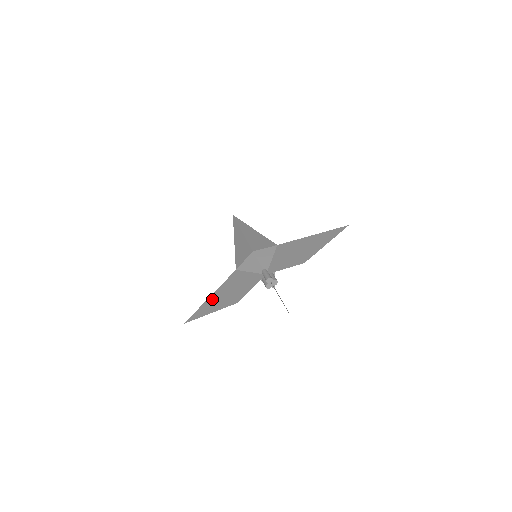
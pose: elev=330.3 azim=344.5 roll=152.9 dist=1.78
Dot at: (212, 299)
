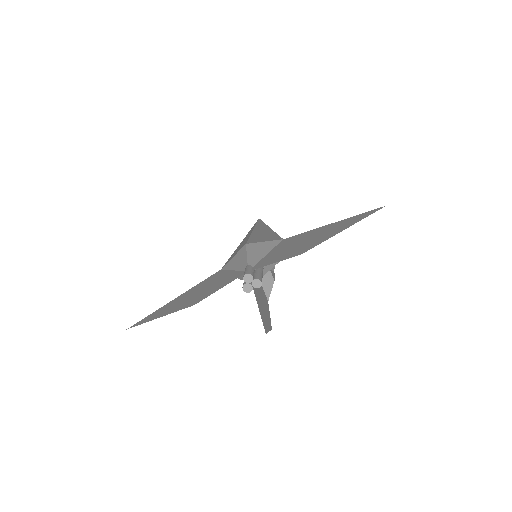
Dot at: (173, 302)
